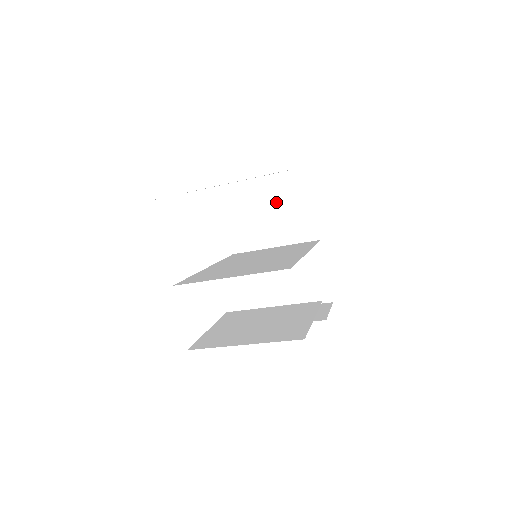
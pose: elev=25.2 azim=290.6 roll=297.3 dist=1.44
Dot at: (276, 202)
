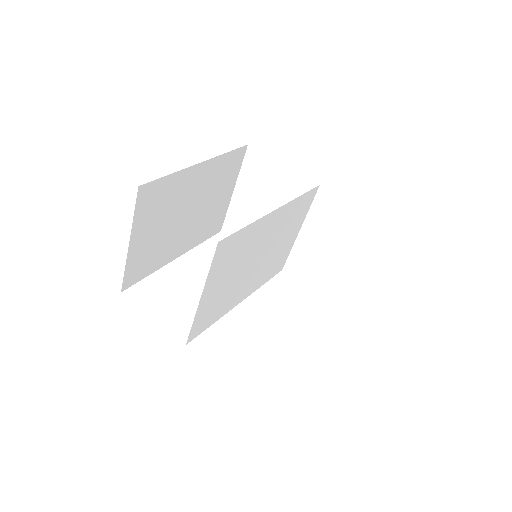
Dot at: (261, 196)
